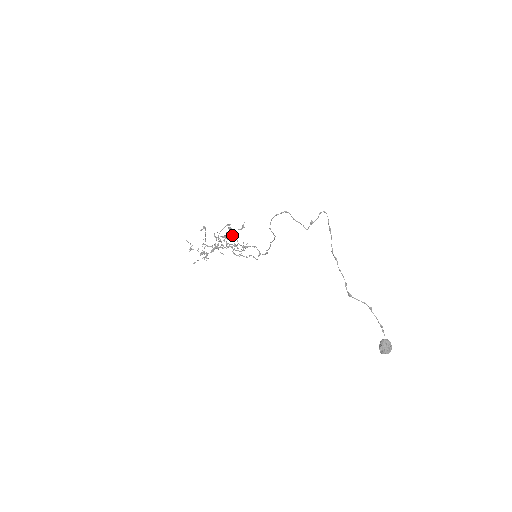
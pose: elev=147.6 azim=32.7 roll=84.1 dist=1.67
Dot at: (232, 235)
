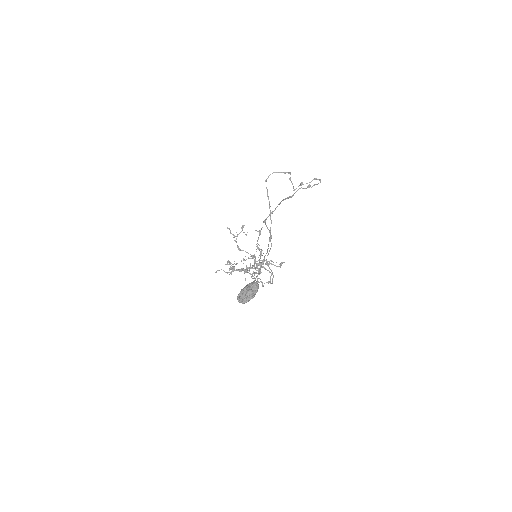
Dot at: (261, 250)
